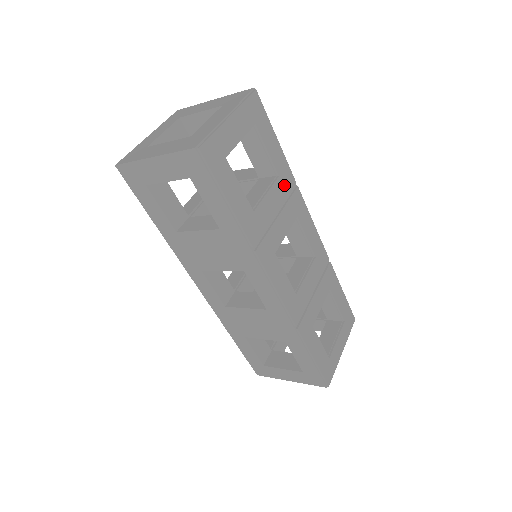
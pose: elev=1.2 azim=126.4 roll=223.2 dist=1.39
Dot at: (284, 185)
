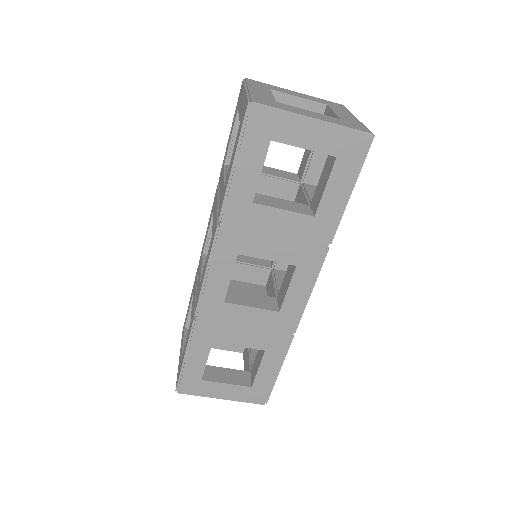
Dot at: occluded
